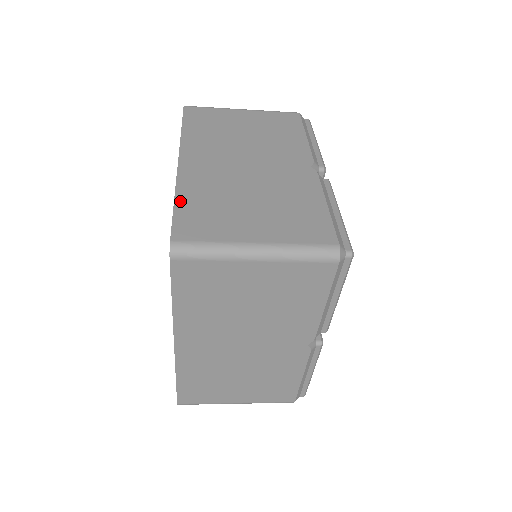
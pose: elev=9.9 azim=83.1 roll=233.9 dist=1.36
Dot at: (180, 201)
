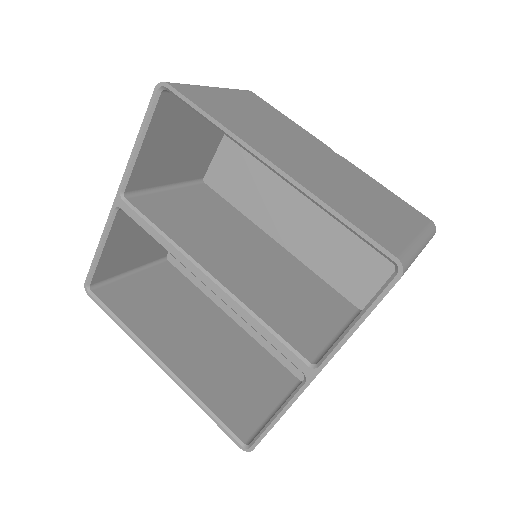
Dot at: (342, 212)
